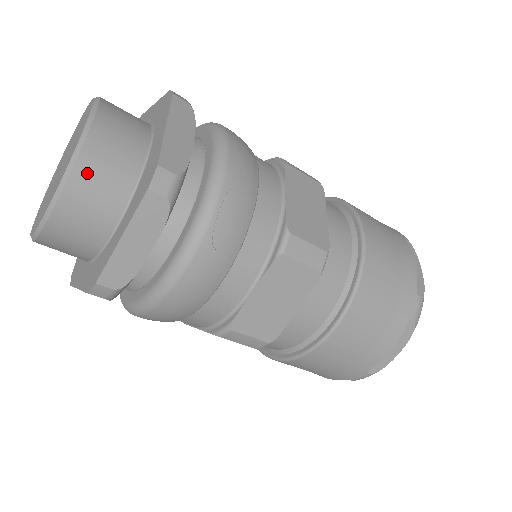
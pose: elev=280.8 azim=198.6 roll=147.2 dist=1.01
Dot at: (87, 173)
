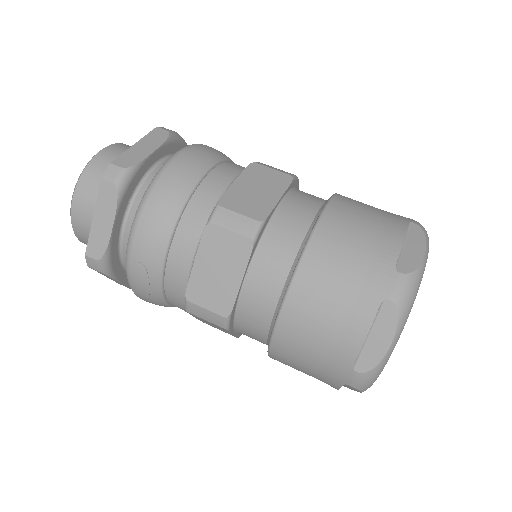
Dot at: (81, 236)
